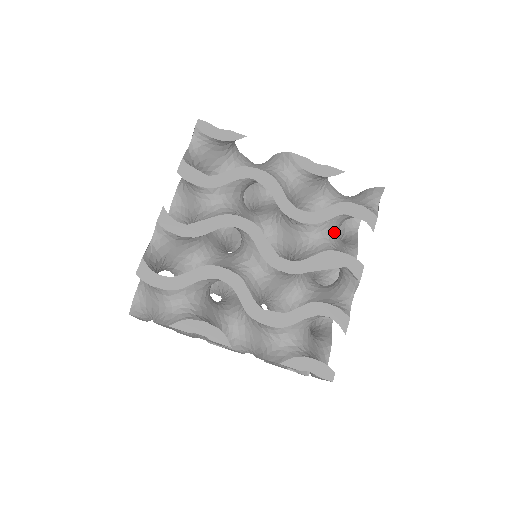
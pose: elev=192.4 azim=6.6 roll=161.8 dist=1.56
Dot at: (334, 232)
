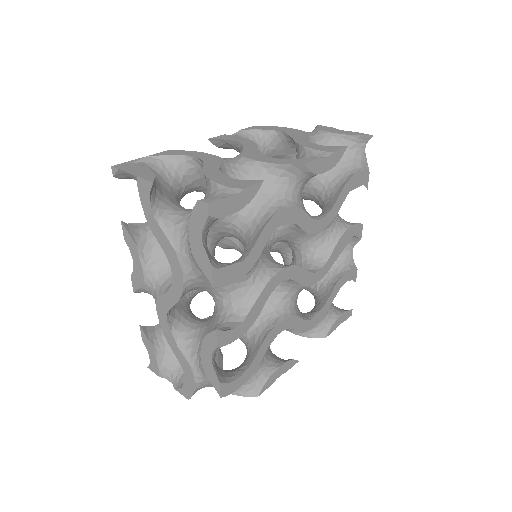
Dot at: occluded
